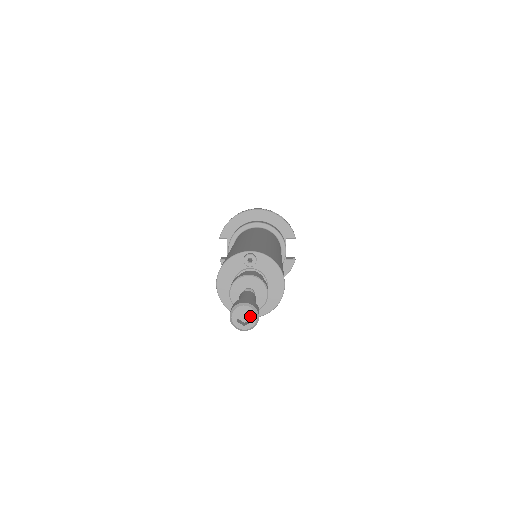
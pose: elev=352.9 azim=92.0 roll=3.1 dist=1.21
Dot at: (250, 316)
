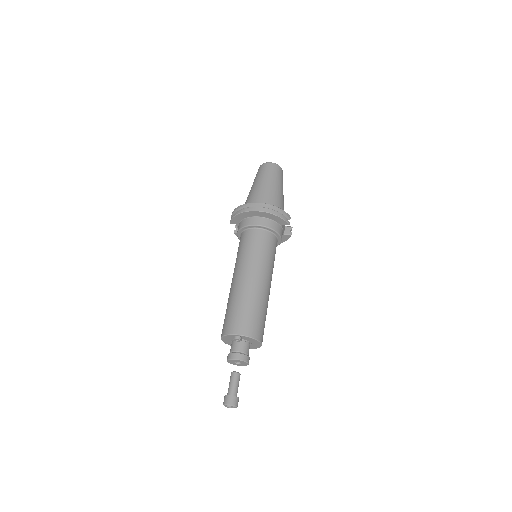
Dot at: (234, 402)
